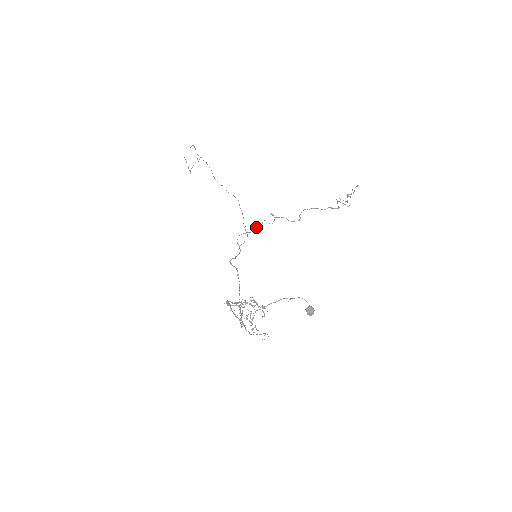
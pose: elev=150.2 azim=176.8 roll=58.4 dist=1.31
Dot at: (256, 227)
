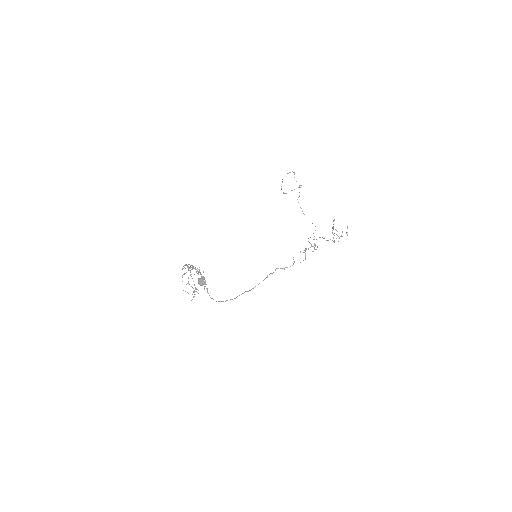
Dot at: occluded
